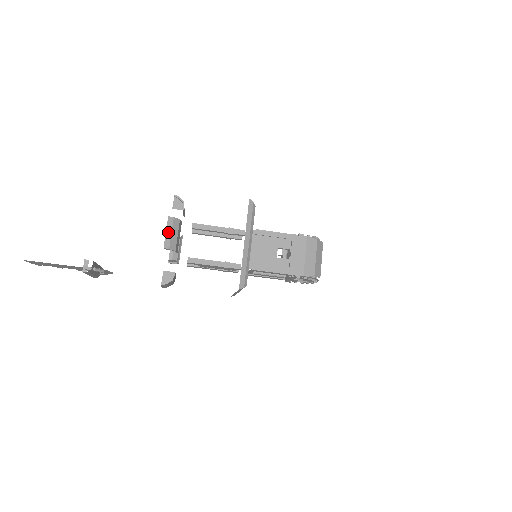
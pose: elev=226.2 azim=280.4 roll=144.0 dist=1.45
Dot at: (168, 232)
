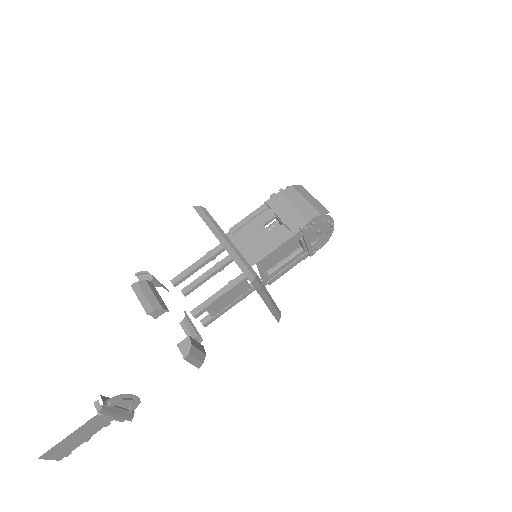
Dot at: (141, 298)
